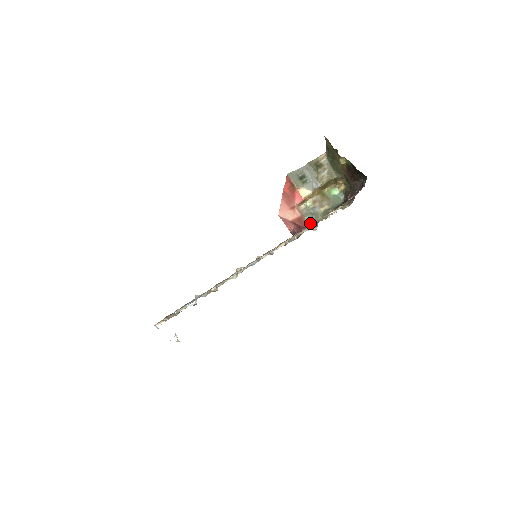
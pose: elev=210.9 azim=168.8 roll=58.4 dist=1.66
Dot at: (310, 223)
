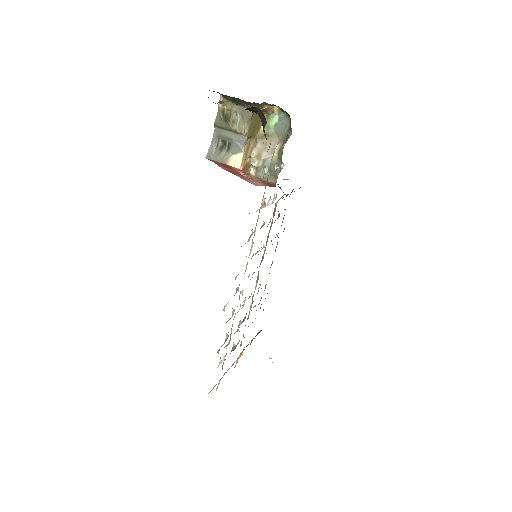
Dot at: (275, 181)
